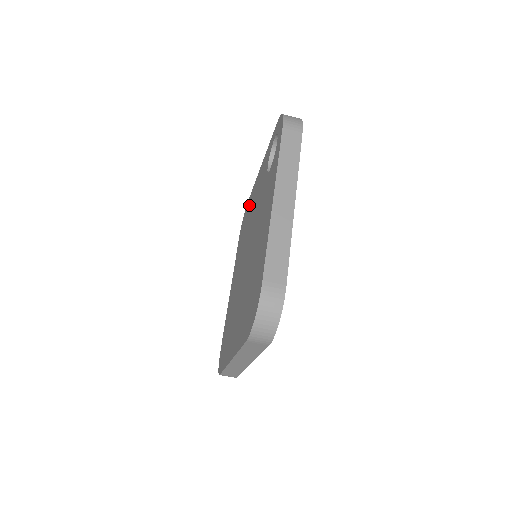
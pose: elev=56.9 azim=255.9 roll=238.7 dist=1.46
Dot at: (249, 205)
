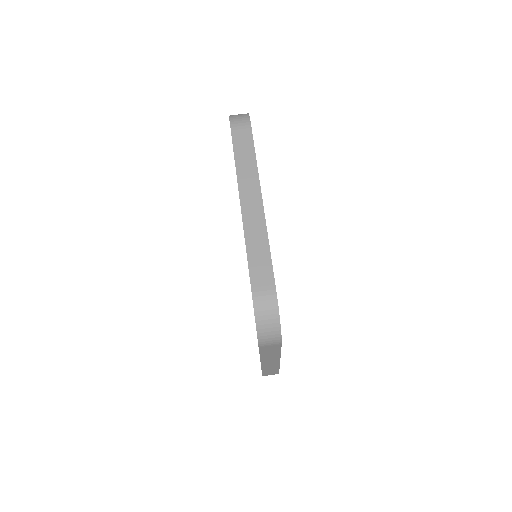
Dot at: occluded
